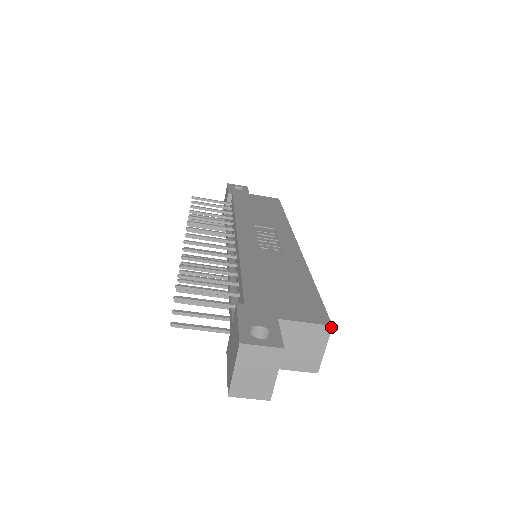
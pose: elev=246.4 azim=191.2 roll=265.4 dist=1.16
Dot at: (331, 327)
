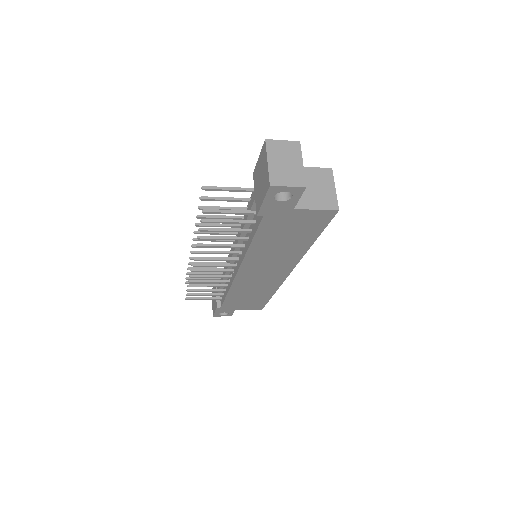
Dot at: (331, 169)
